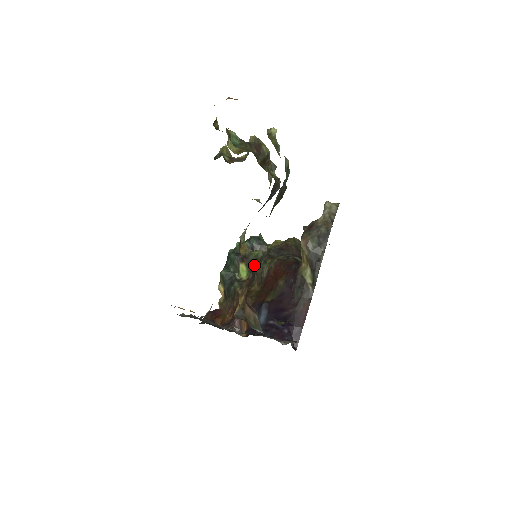
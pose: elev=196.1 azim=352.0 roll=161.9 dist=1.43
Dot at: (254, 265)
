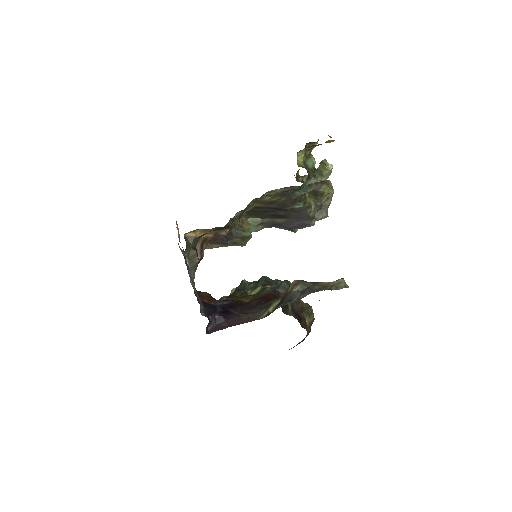
Dot at: (236, 234)
